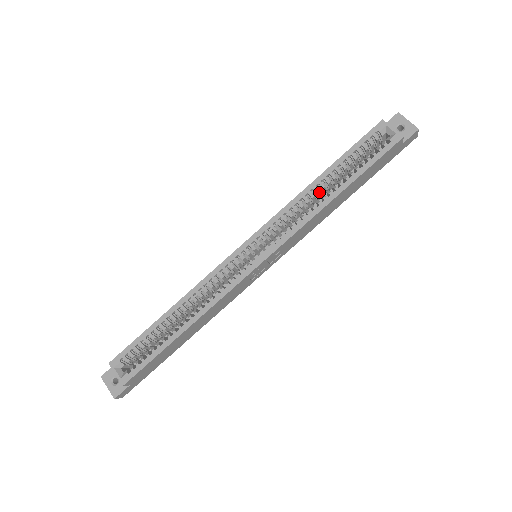
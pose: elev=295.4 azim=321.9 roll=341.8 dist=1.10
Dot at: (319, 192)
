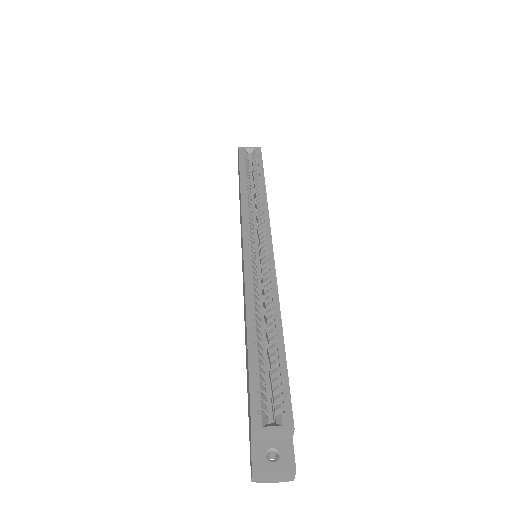
Dot at: (250, 194)
